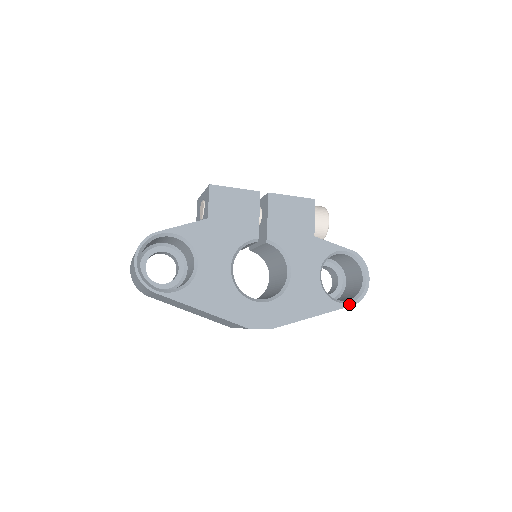
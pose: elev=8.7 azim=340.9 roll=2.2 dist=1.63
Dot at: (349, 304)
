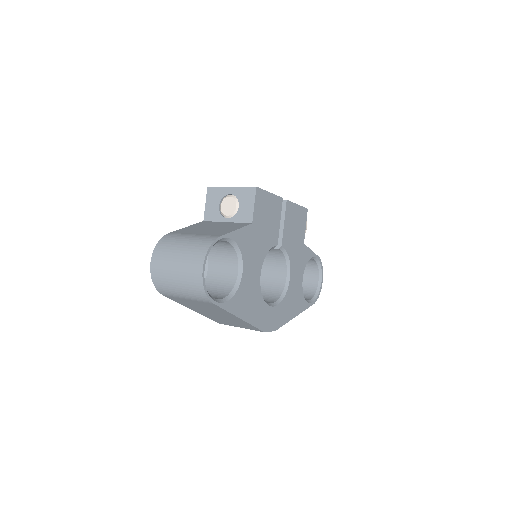
Dot at: (312, 303)
